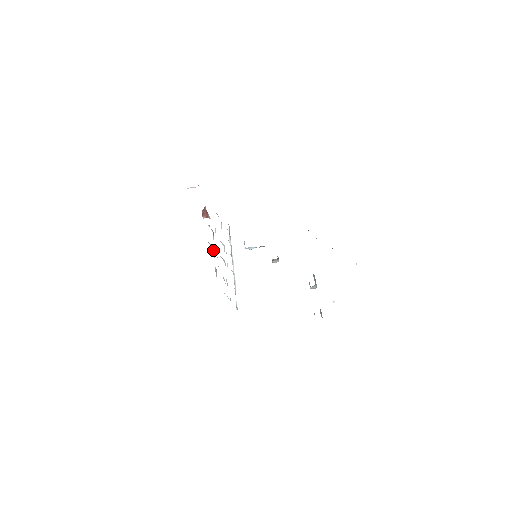
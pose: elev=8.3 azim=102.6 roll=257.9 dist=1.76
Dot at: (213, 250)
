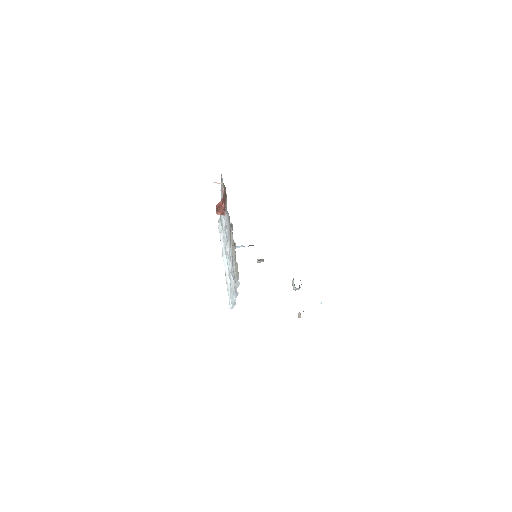
Dot at: (230, 248)
